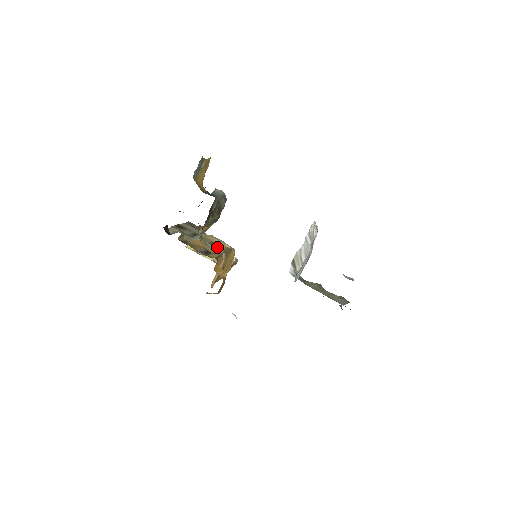
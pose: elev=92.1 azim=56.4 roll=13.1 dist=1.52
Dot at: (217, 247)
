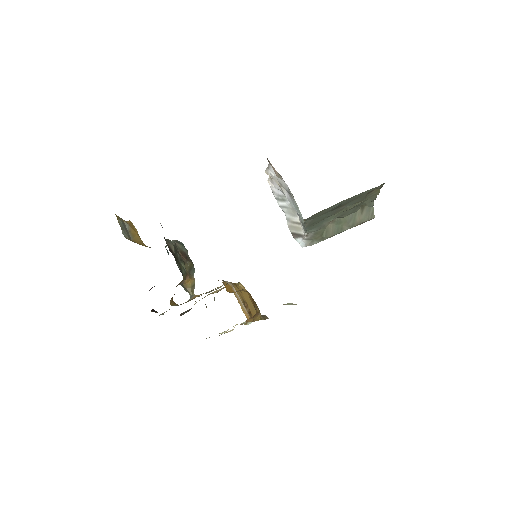
Dot at: occluded
